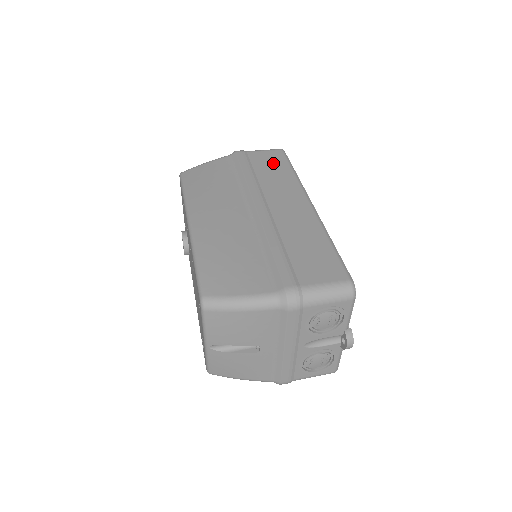
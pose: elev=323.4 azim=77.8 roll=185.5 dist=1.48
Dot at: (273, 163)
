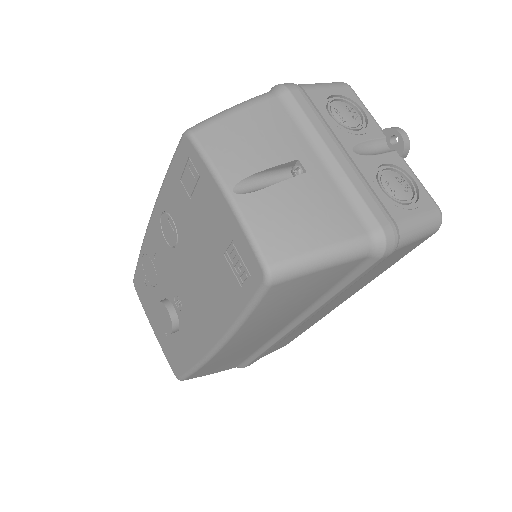
Dot at: occluded
